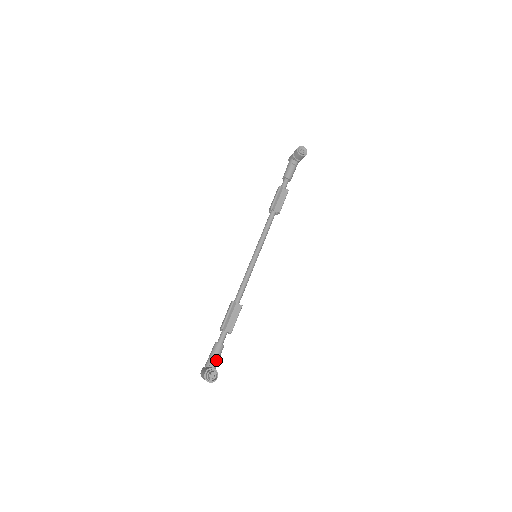
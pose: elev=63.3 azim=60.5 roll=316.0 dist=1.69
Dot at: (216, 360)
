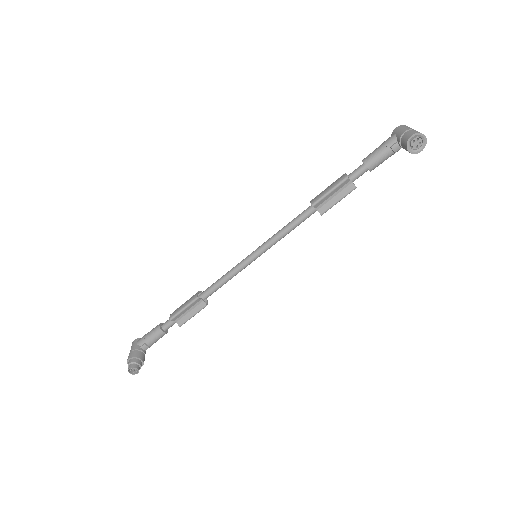
Dot at: (151, 343)
